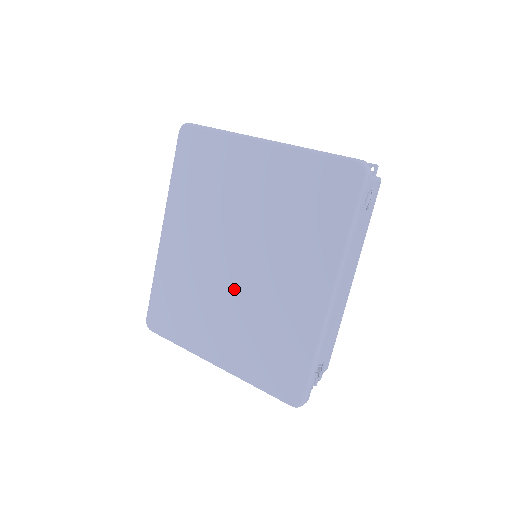
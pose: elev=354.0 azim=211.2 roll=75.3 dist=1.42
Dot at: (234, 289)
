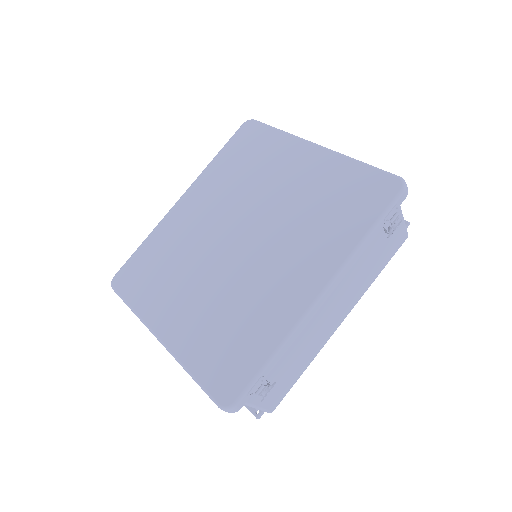
Dot at: (221, 265)
